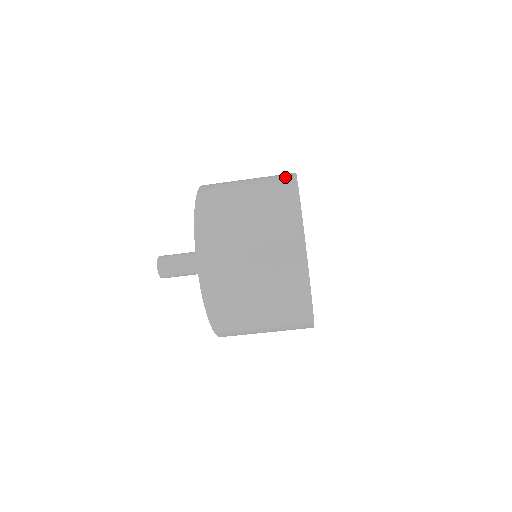
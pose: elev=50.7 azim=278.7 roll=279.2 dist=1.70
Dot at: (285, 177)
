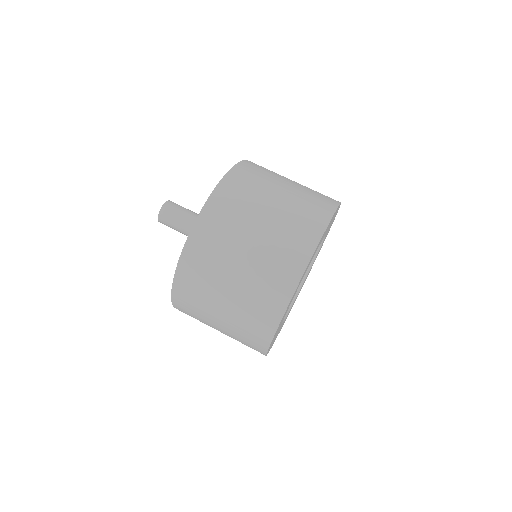
Dot at: (329, 198)
